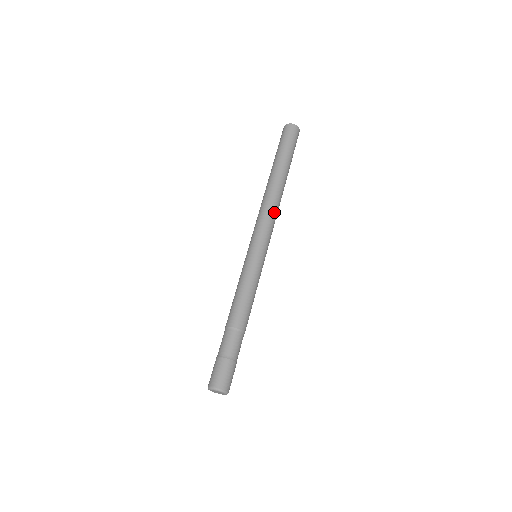
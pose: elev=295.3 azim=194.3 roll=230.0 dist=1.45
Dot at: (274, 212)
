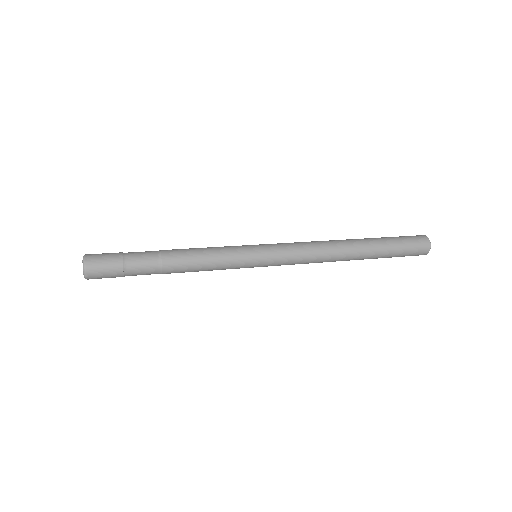
Dot at: (315, 250)
